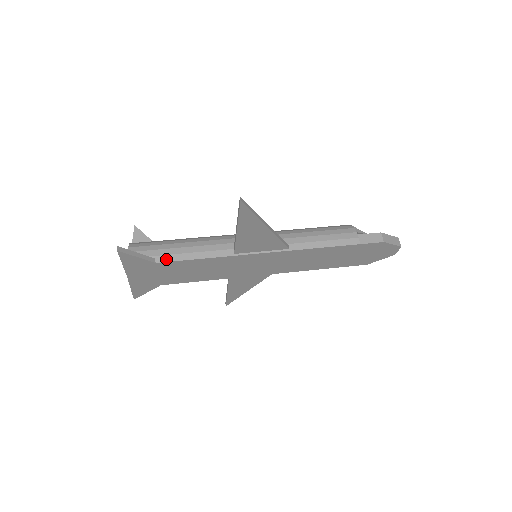
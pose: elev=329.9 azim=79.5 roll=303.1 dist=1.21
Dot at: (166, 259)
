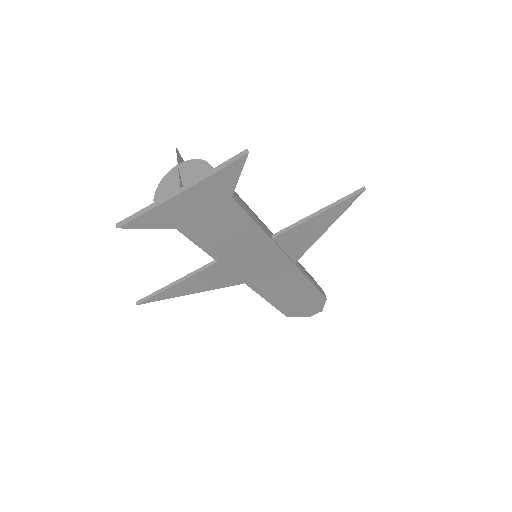
Dot at: (238, 200)
